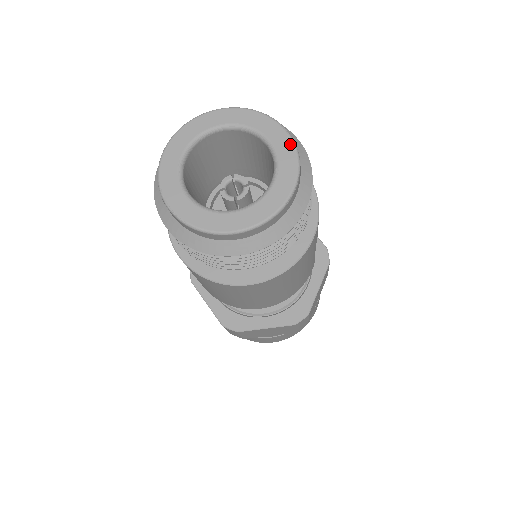
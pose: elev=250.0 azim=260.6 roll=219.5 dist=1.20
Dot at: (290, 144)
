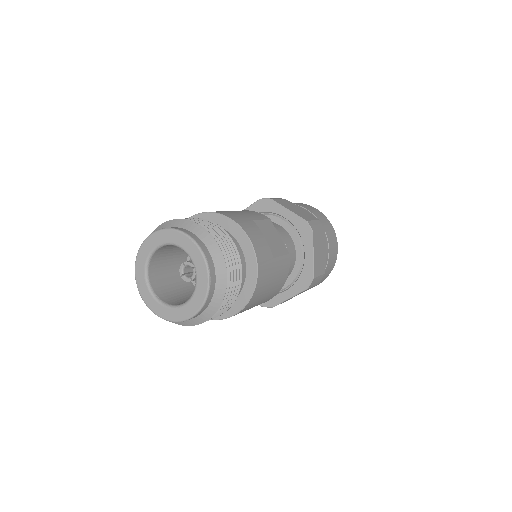
Dot at: (195, 247)
